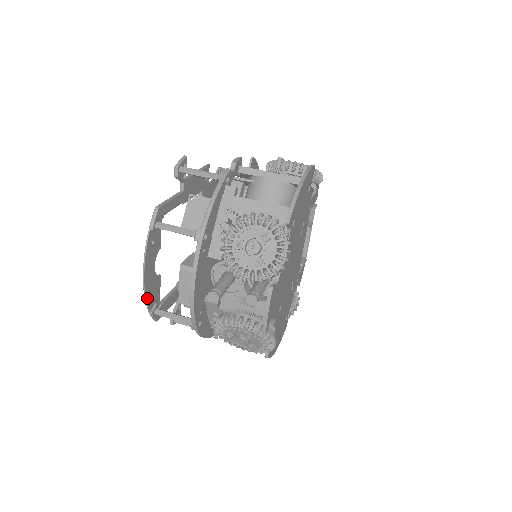
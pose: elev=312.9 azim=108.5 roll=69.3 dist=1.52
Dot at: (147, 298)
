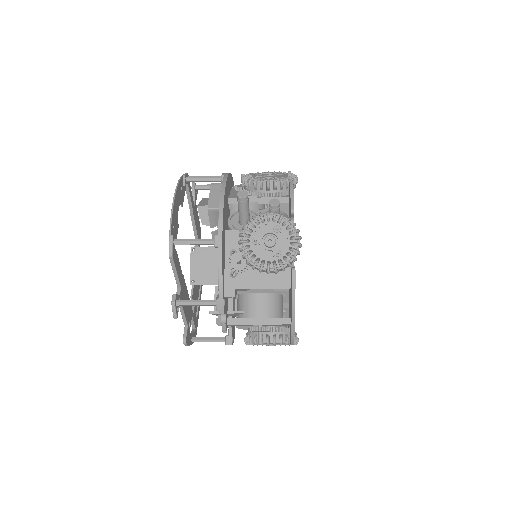
Dot at: (172, 217)
